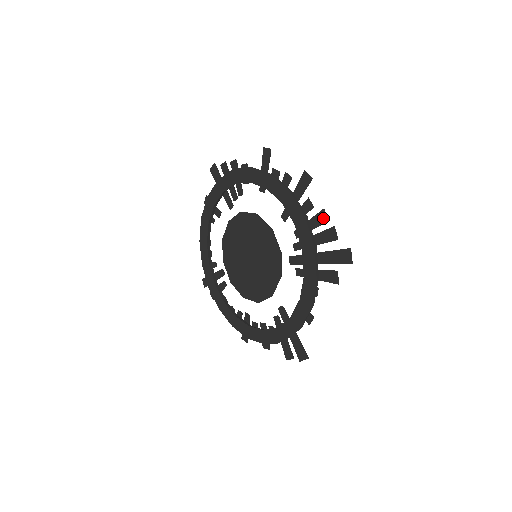
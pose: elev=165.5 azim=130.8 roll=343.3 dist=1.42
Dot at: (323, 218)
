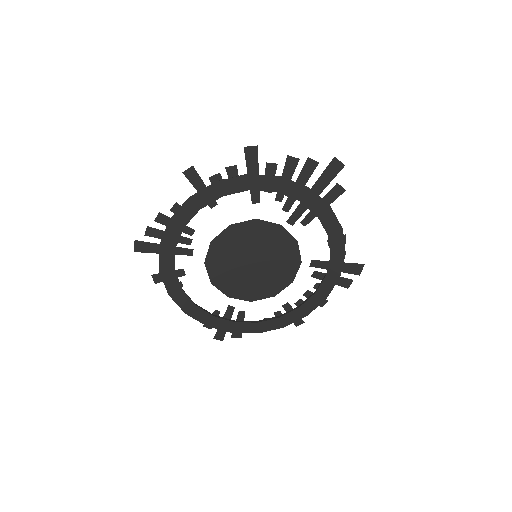
Dot at: (293, 163)
